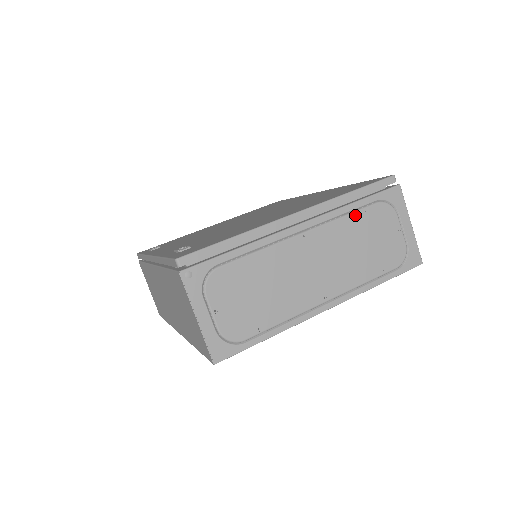
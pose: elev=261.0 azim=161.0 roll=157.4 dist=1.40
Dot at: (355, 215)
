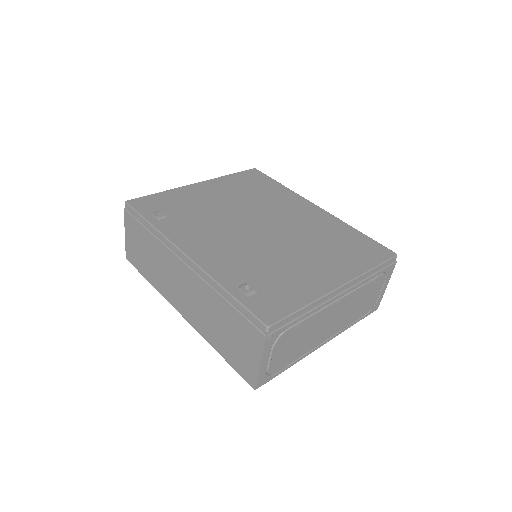
Dot at: (368, 284)
